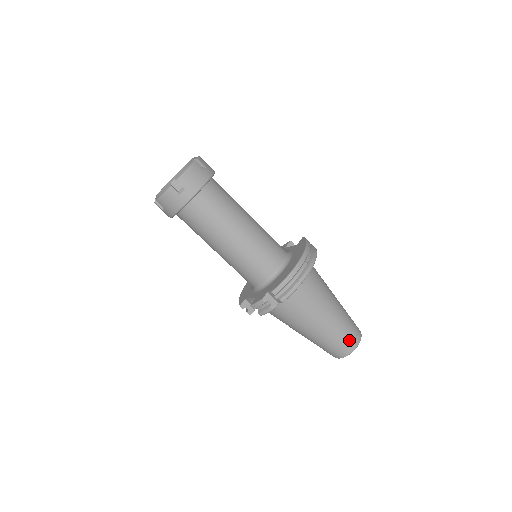
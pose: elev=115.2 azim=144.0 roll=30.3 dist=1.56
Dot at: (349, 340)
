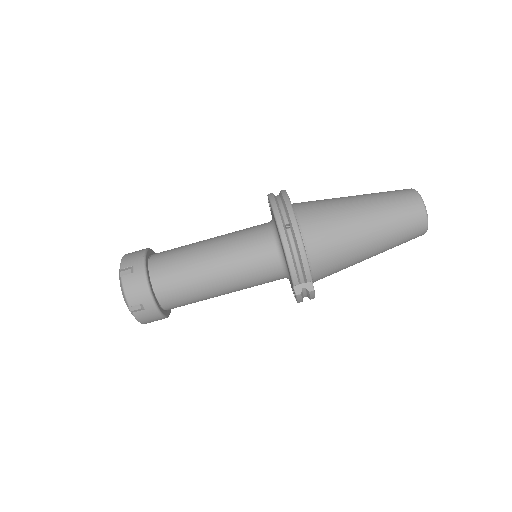
Dot at: (411, 218)
